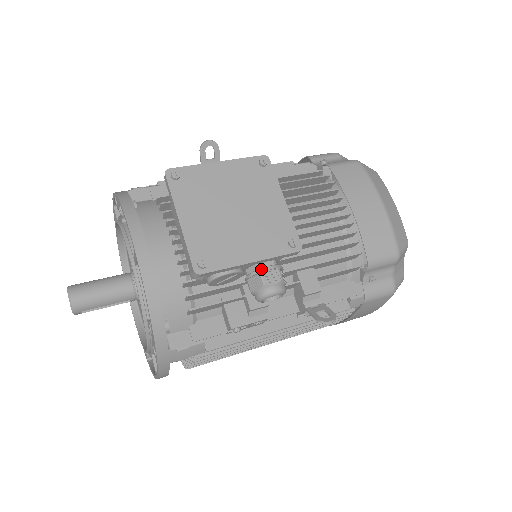
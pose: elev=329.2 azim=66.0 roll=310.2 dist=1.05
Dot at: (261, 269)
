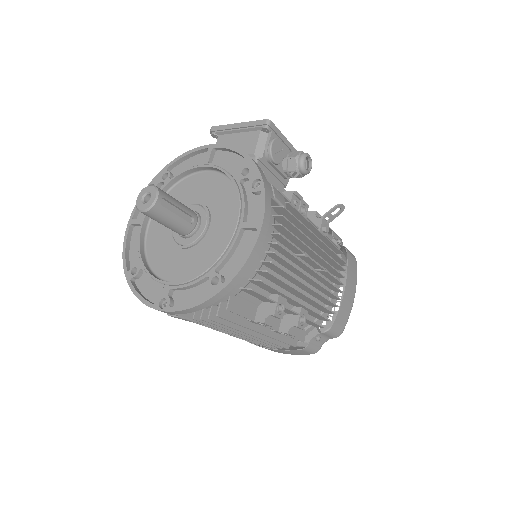
Dot at: (292, 151)
